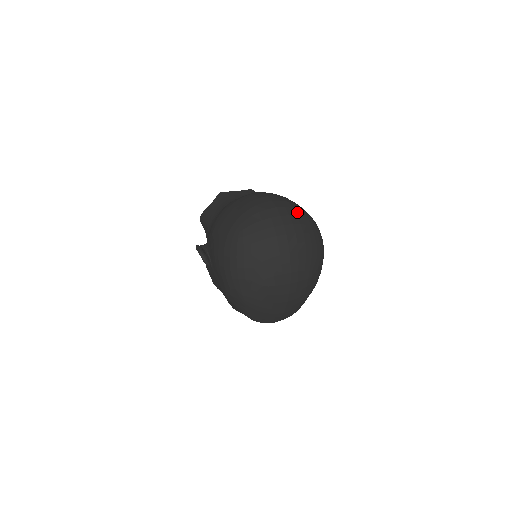
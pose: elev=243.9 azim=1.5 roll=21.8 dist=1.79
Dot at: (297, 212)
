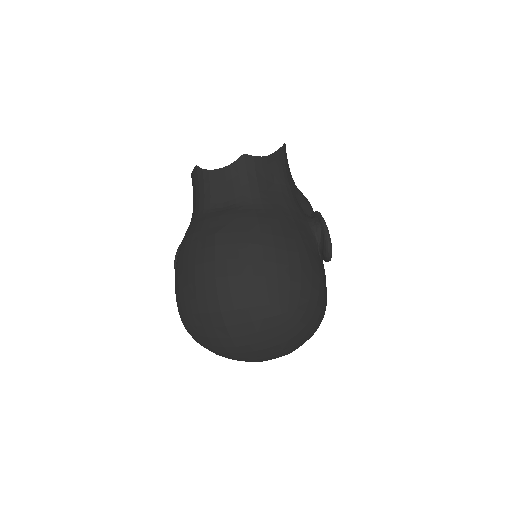
Dot at: (254, 313)
